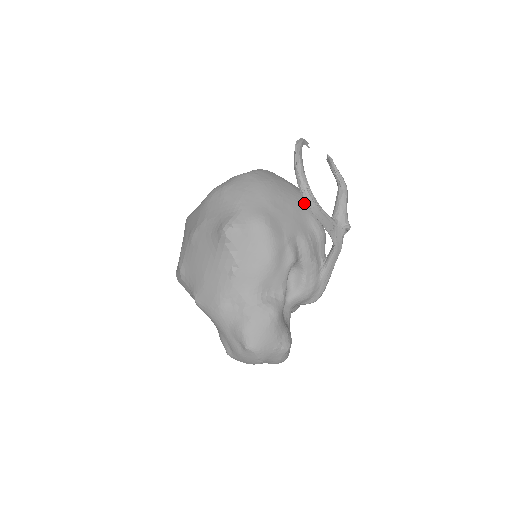
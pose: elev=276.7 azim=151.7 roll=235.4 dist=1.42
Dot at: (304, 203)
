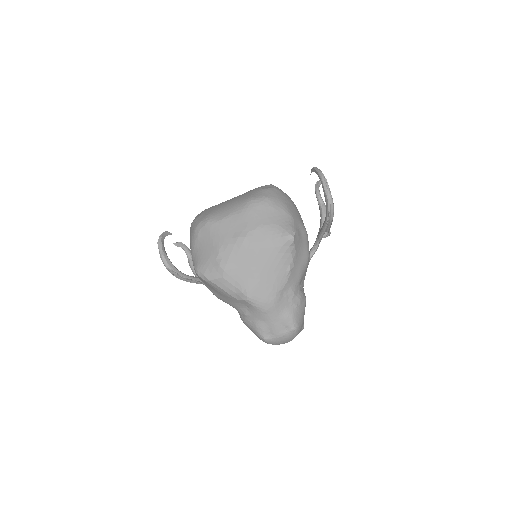
Dot at: occluded
